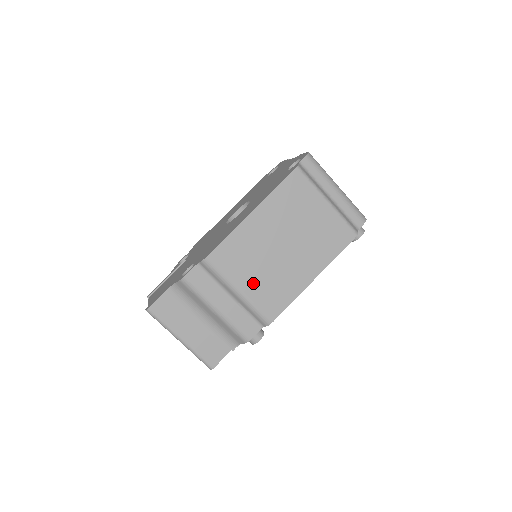
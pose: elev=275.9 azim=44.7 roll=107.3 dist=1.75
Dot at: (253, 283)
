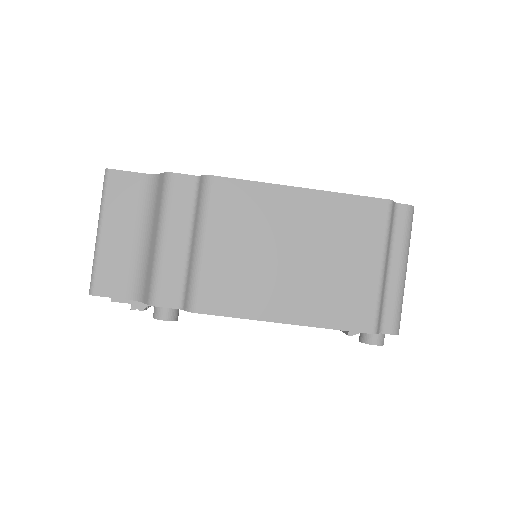
Dot at: (224, 252)
